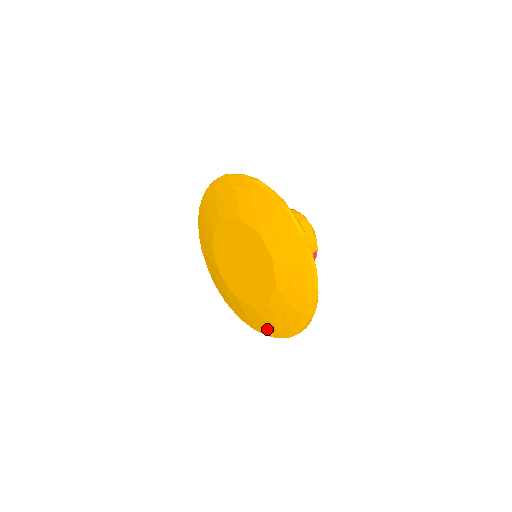
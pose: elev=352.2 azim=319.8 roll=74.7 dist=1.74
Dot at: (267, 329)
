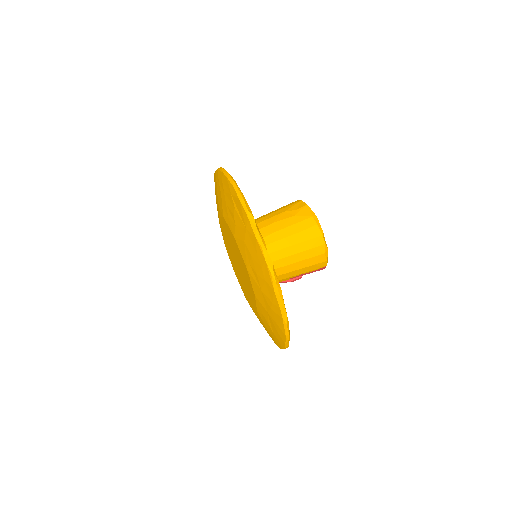
Dot at: occluded
